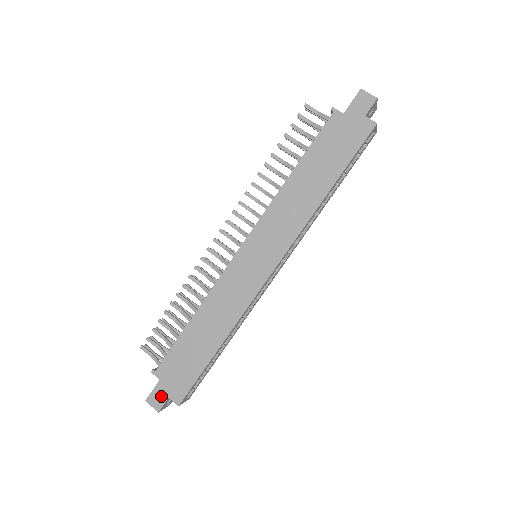
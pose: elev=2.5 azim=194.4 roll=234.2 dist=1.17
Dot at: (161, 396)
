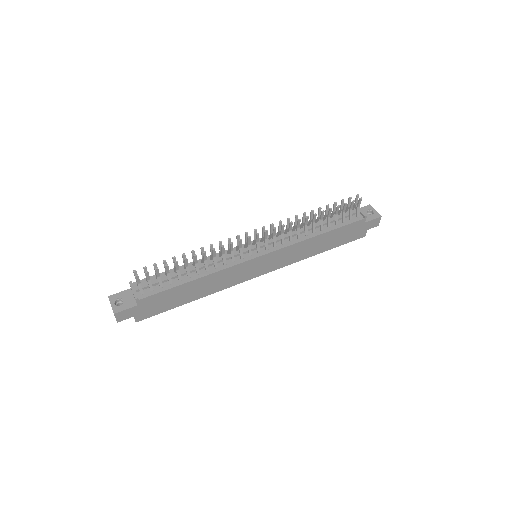
Dot at: (129, 314)
